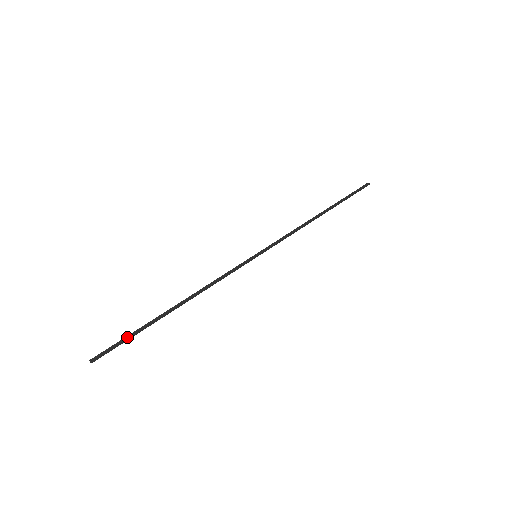
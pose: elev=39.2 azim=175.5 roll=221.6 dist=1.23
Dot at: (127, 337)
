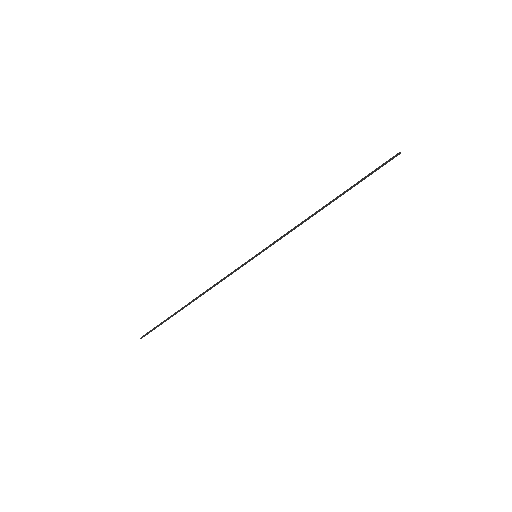
Dot at: (161, 323)
